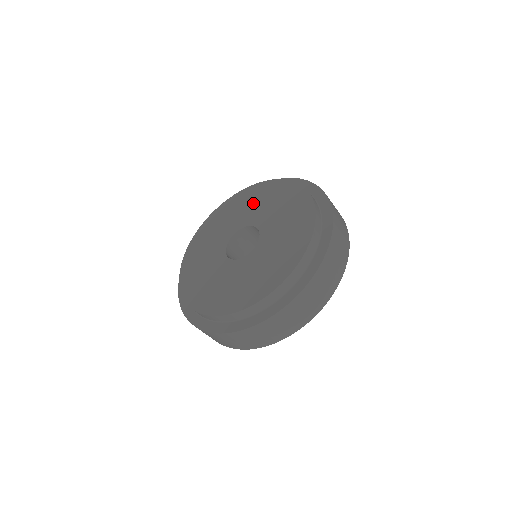
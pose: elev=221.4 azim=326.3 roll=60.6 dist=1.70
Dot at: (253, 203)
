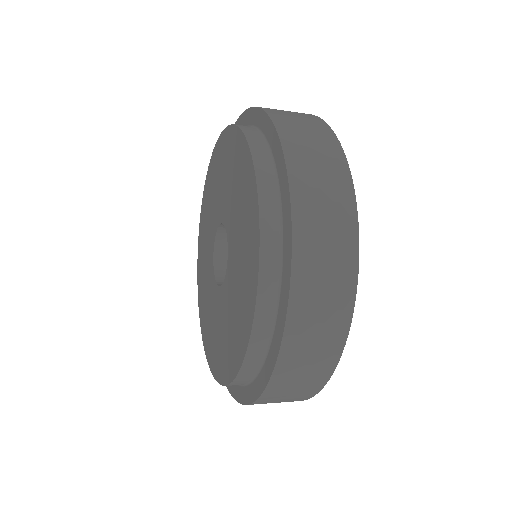
Dot at: (239, 212)
